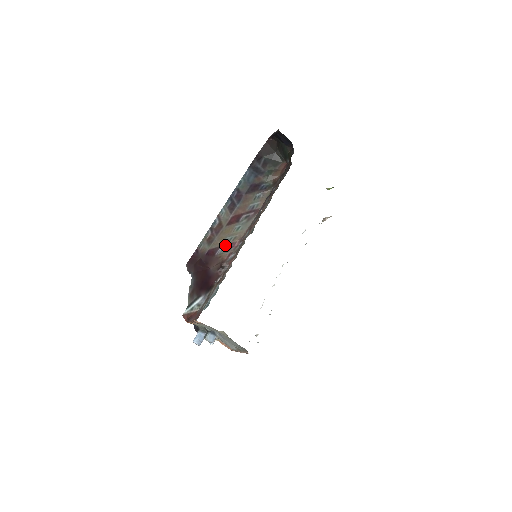
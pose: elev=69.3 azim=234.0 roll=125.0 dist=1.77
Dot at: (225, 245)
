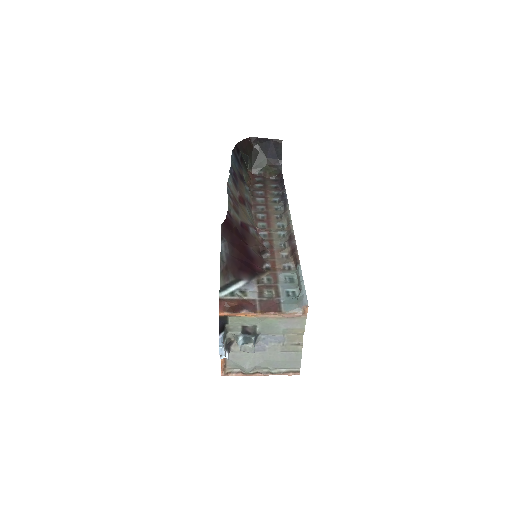
Dot at: (252, 226)
